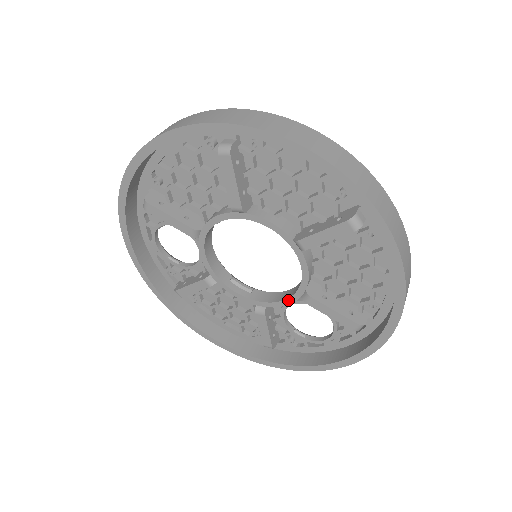
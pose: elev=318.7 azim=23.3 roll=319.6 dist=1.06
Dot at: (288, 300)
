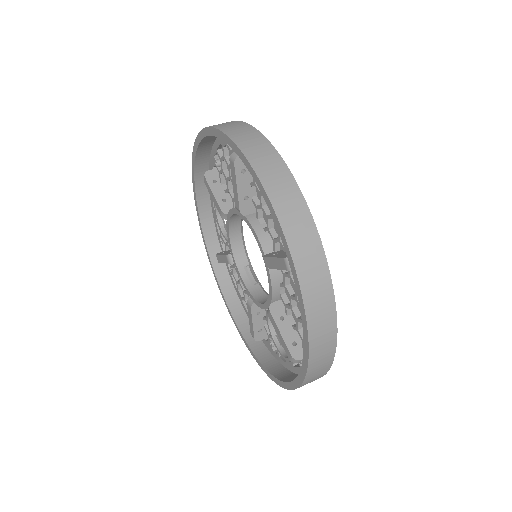
Dot at: (263, 305)
